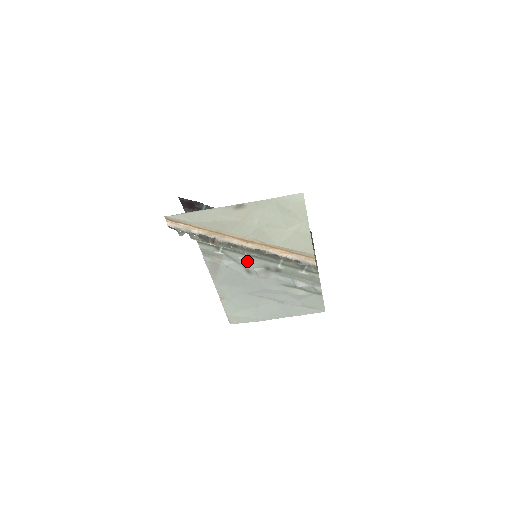
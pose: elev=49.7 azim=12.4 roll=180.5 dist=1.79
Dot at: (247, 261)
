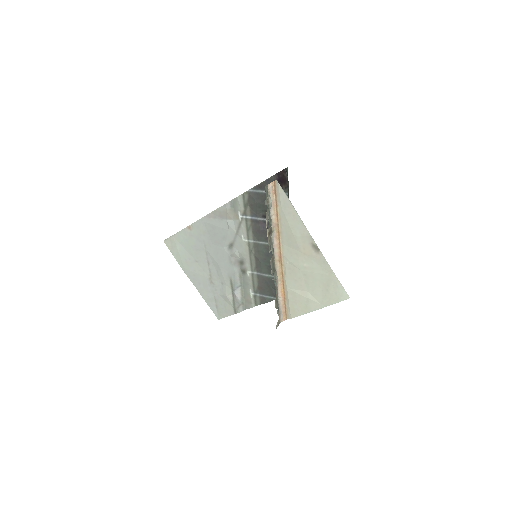
Dot at: (242, 243)
